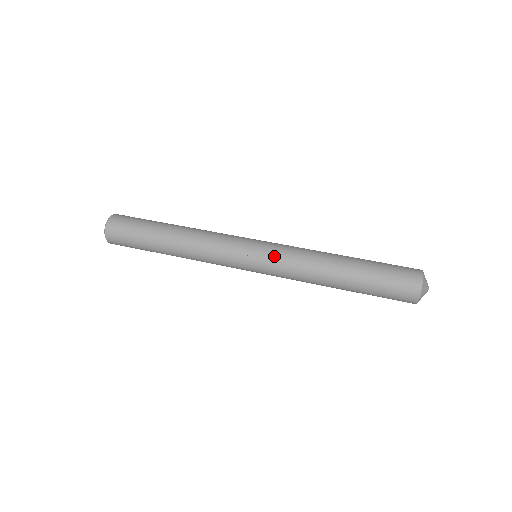
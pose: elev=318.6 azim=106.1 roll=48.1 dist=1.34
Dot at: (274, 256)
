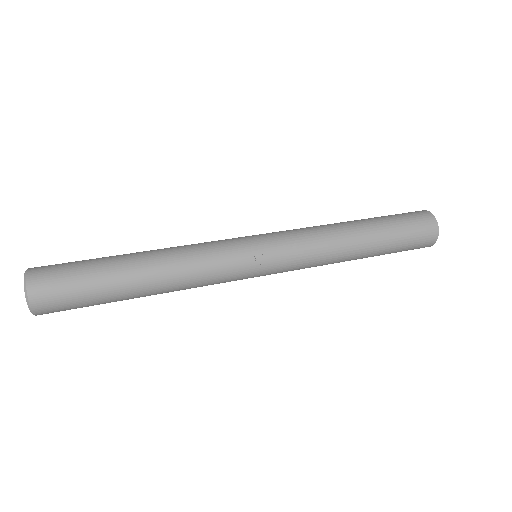
Dot at: (288, 249)
